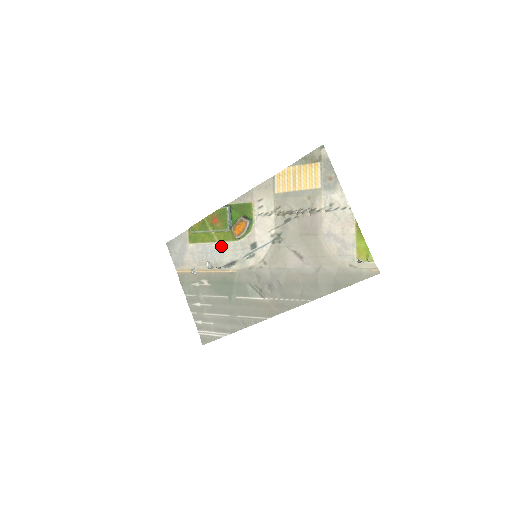
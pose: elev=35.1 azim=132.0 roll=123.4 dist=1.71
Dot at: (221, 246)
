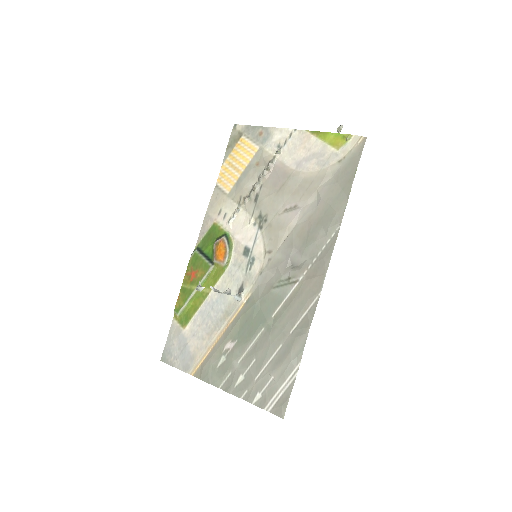
Dot at: occluded
